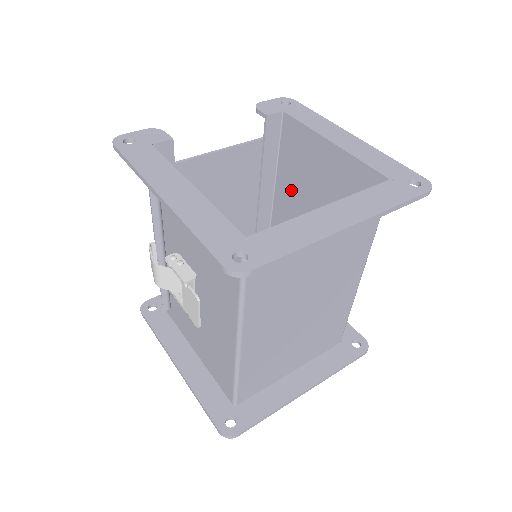
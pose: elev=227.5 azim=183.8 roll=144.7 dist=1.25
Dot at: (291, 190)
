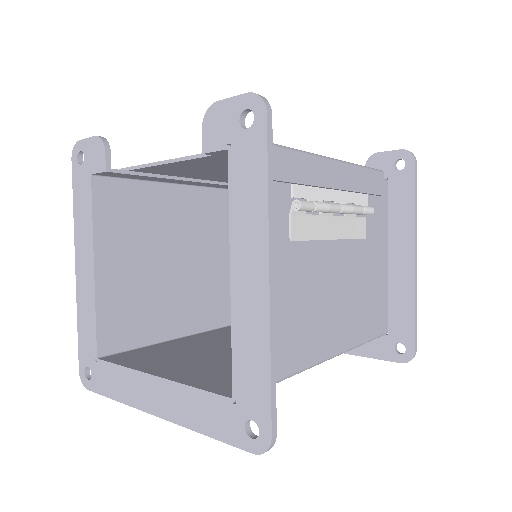
Dot at: occluded
